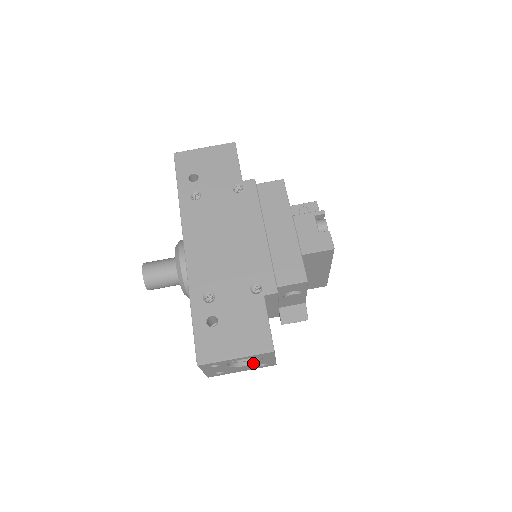
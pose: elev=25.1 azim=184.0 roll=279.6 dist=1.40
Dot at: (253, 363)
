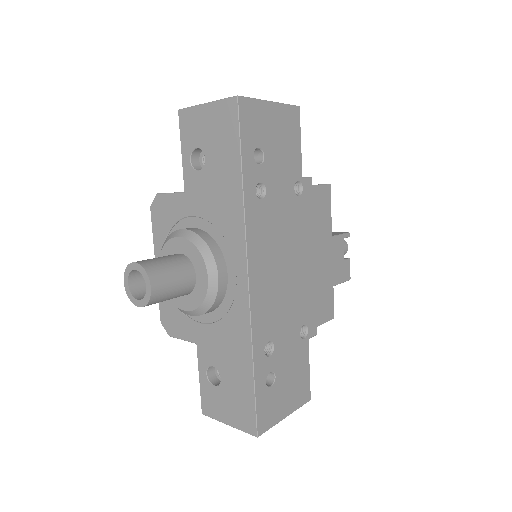
Dot at: occluded
